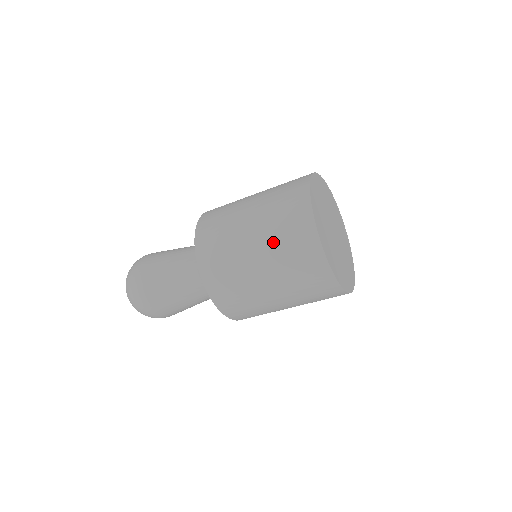
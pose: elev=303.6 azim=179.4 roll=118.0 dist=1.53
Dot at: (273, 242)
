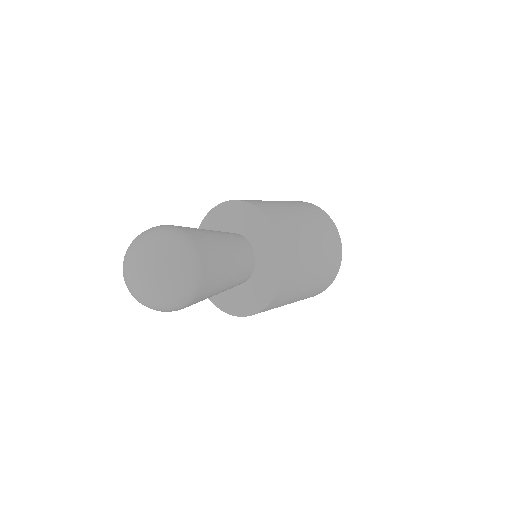
Dot at: (310, 215)
